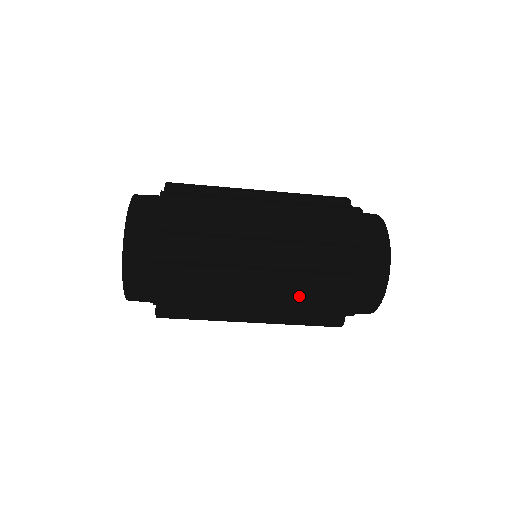
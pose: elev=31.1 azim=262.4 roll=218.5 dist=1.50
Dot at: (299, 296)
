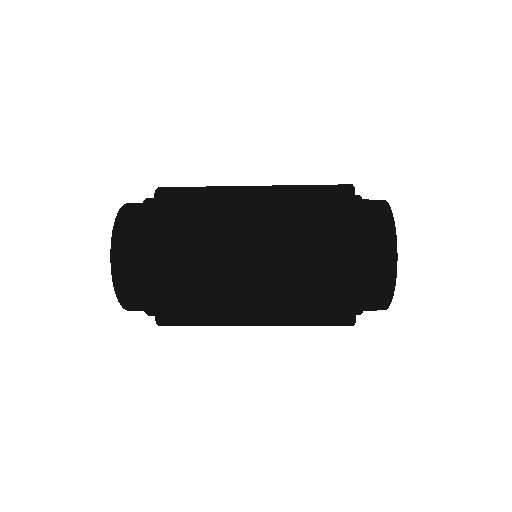
Dot at: (296, 298)
